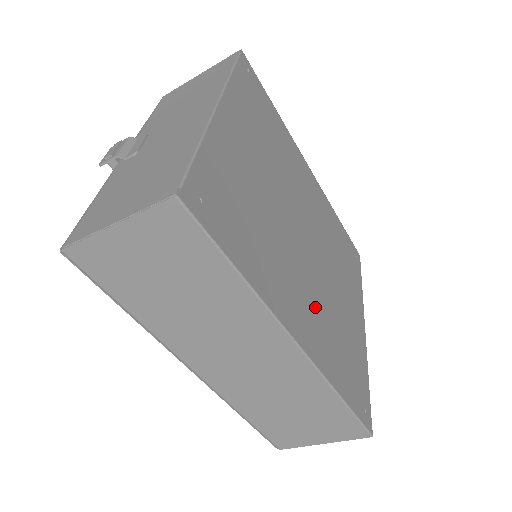
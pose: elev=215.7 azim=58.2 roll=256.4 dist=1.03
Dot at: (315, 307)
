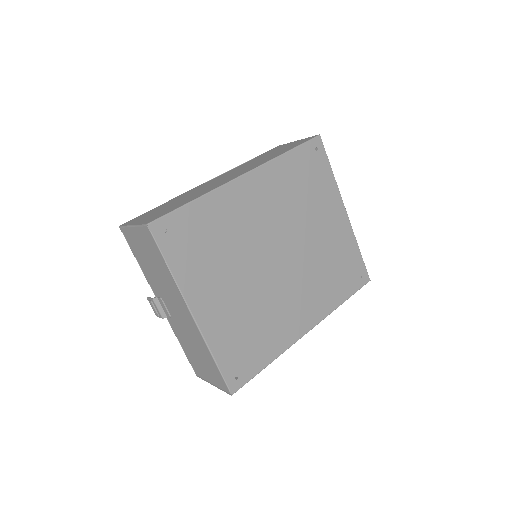
Dot at: (307, 290)
